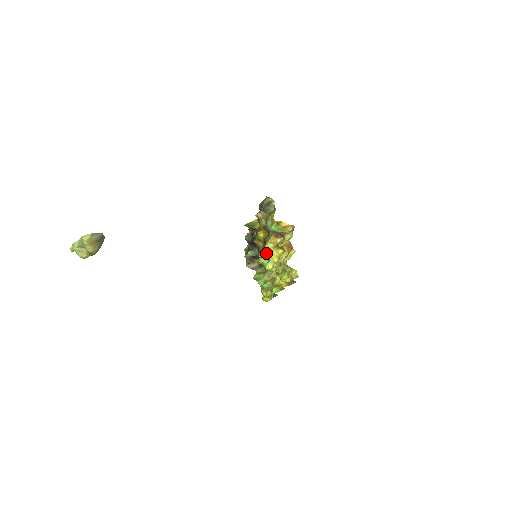
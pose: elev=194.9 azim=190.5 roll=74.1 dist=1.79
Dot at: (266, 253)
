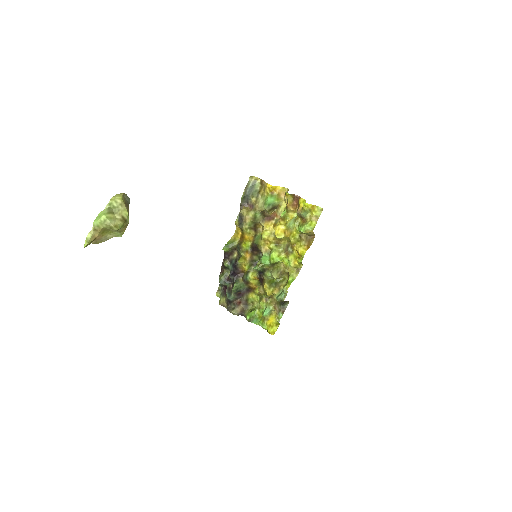
Dot at: (263, 251)
